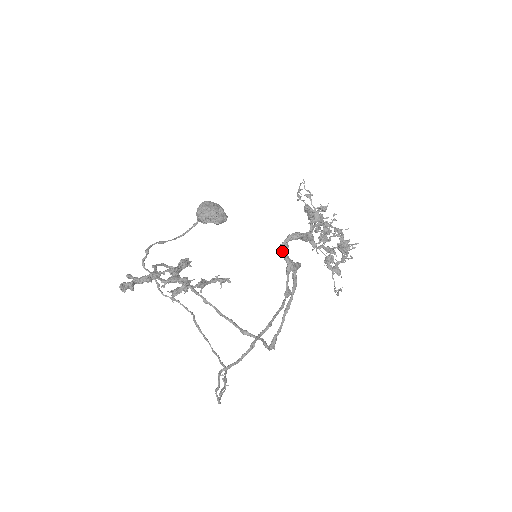
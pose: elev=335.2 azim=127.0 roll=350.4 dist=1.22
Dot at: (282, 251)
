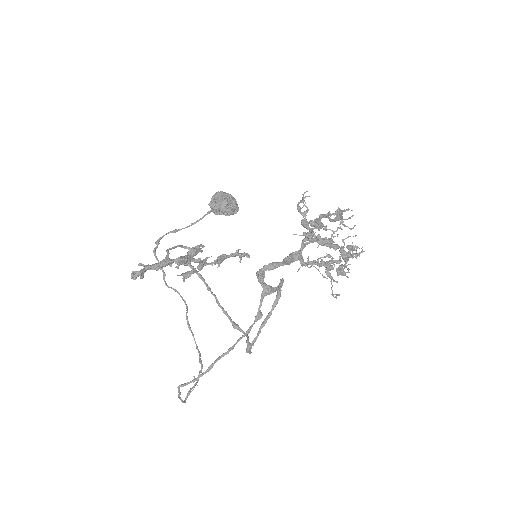
Dot at: (258, 278)
